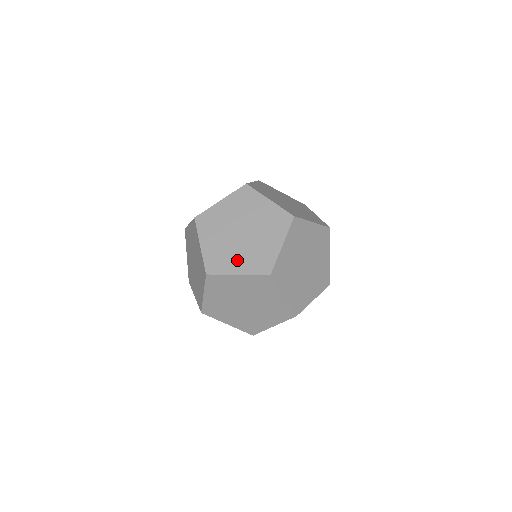
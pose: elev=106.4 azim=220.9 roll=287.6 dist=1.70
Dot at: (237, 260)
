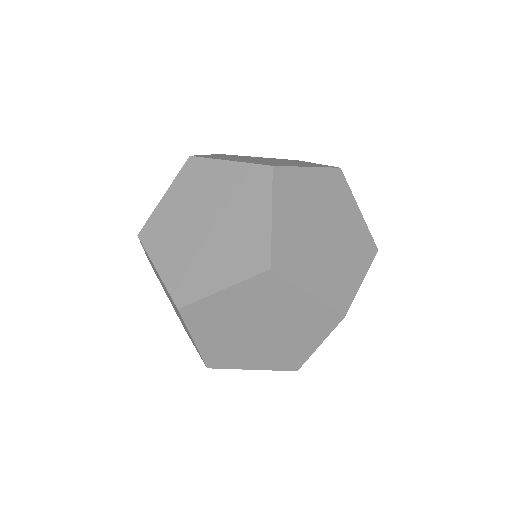
Dot at: (214, 268)
